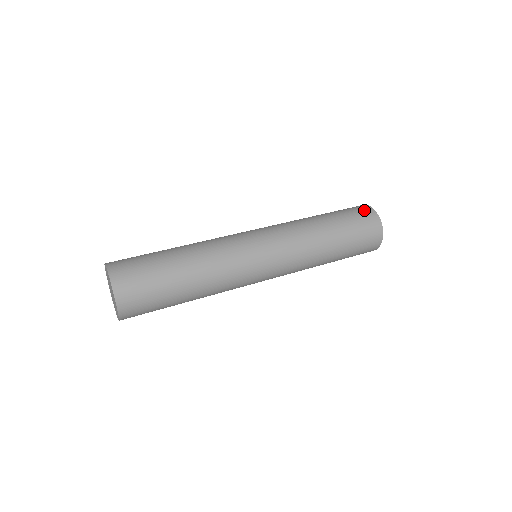
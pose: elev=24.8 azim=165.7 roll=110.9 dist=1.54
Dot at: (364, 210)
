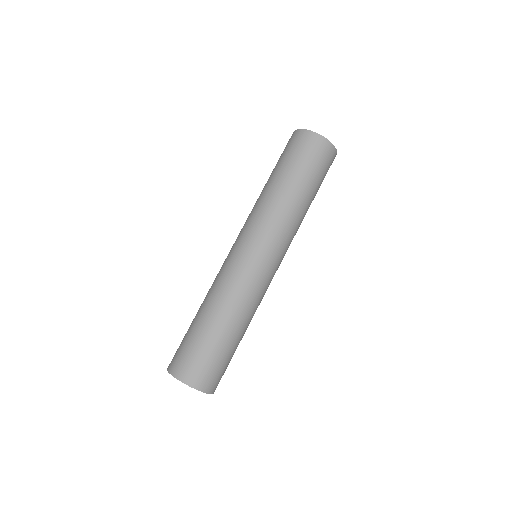
Dot at: (309, 141)
